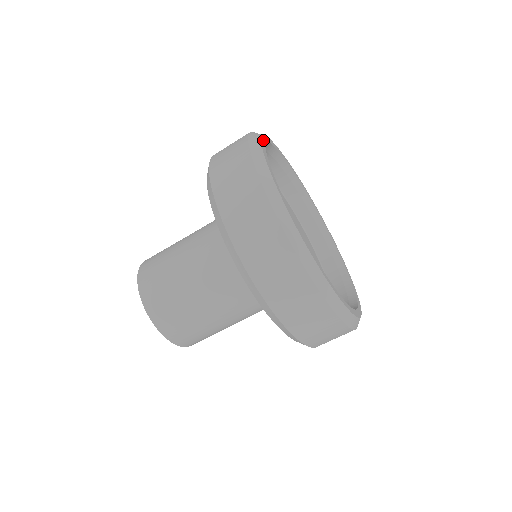
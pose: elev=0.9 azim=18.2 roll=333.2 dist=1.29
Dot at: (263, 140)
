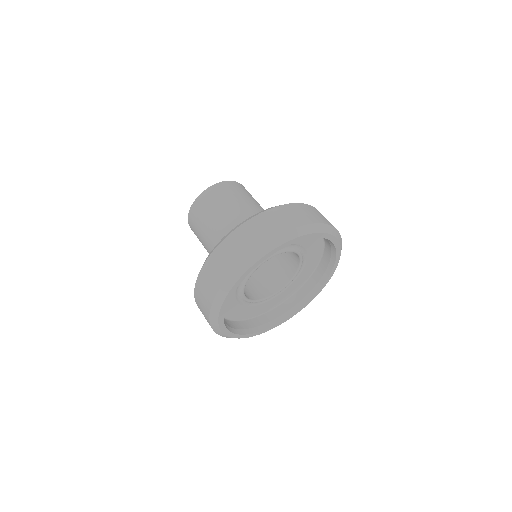
Dot at: (270, 254)
